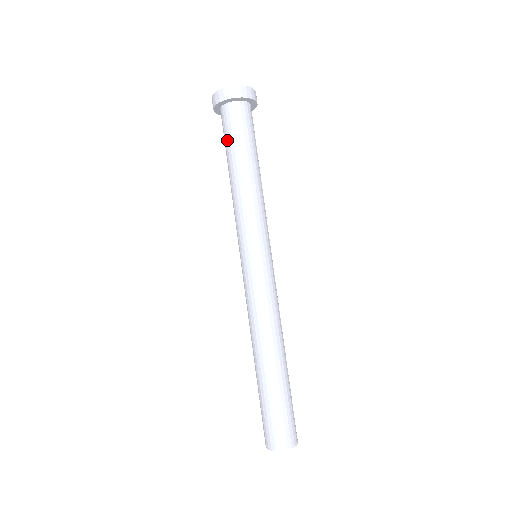
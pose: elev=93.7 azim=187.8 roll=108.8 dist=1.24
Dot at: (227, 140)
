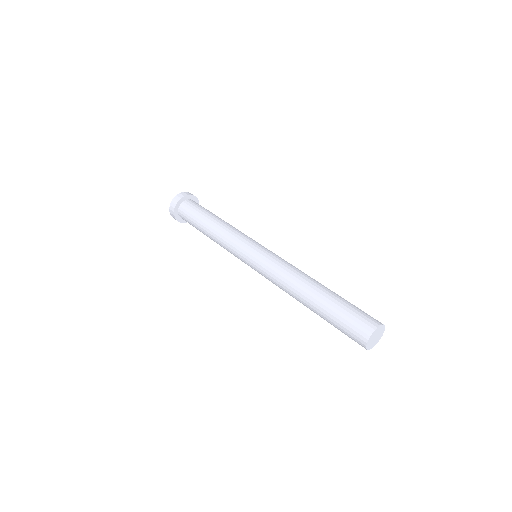
Dot at: (196, 213)
